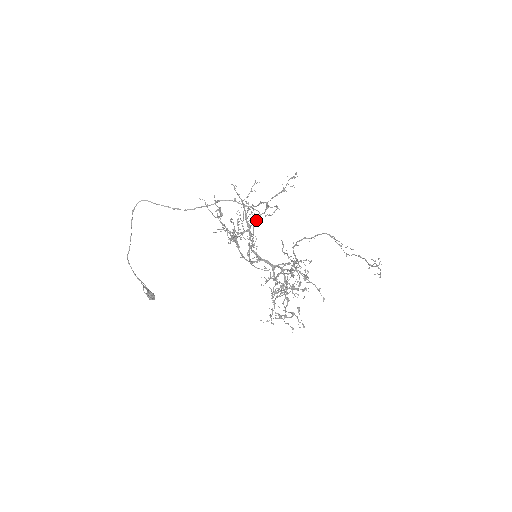
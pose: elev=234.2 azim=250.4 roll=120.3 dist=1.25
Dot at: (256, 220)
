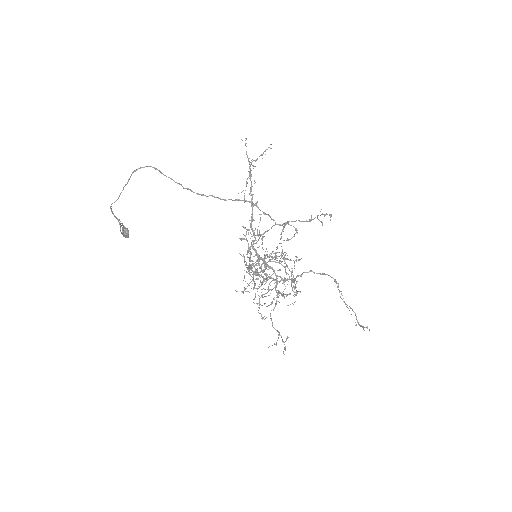
Dot at: occluded
